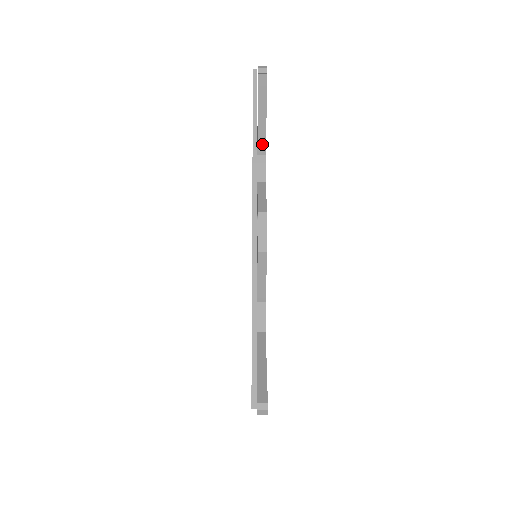
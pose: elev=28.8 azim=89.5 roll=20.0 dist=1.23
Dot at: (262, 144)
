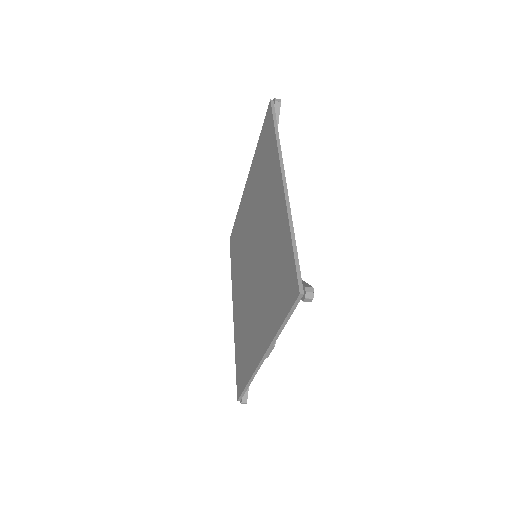
Dot at: occluded
